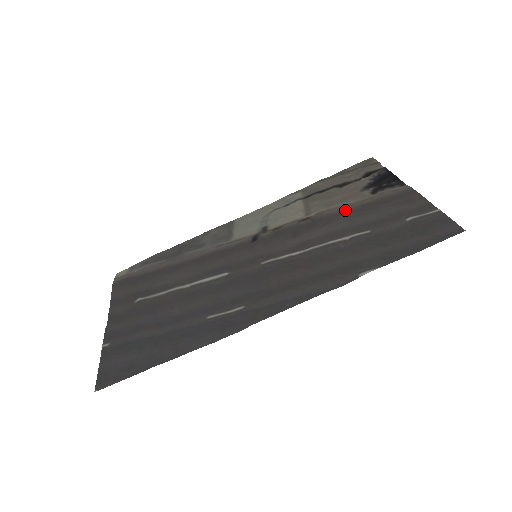
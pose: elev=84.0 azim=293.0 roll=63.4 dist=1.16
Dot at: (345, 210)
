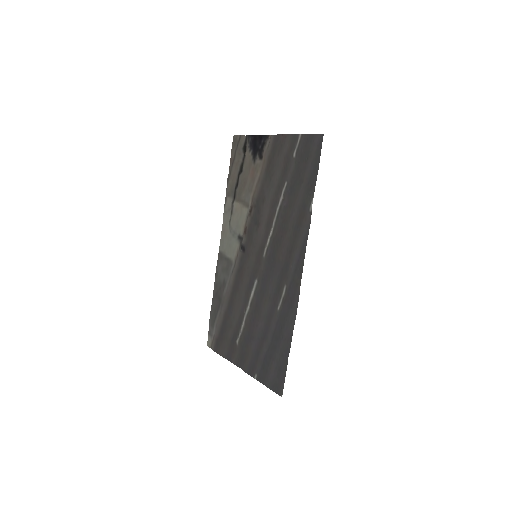
Dot at: (261, 183)
